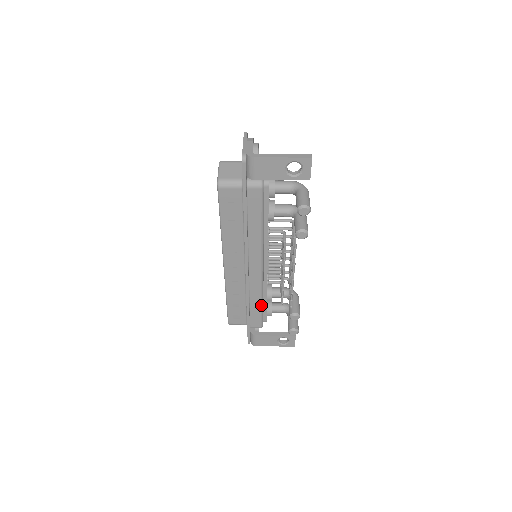
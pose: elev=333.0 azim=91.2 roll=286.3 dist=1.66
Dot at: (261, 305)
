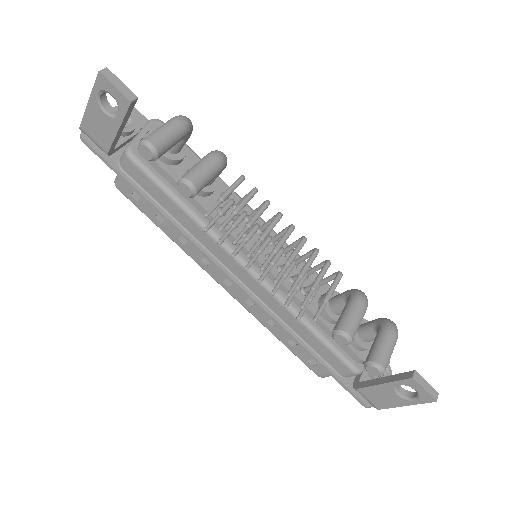
Dot at: (312, 332)
